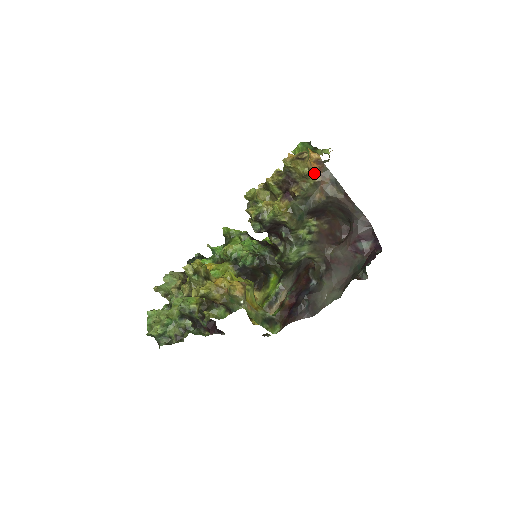
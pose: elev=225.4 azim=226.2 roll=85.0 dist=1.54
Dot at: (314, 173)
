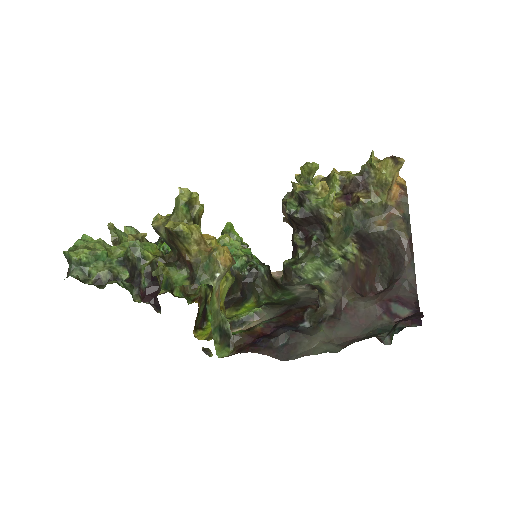
Dot at: (392, 193)
